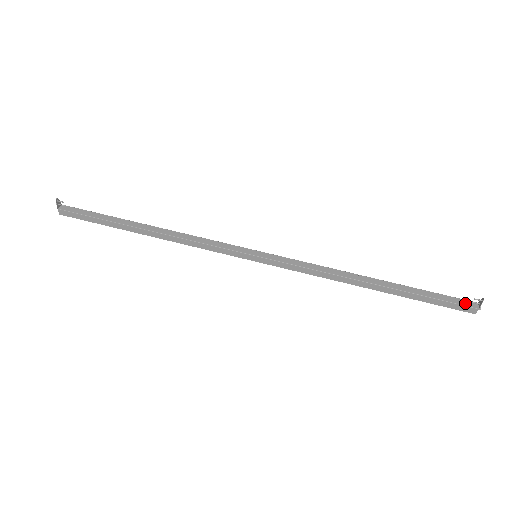
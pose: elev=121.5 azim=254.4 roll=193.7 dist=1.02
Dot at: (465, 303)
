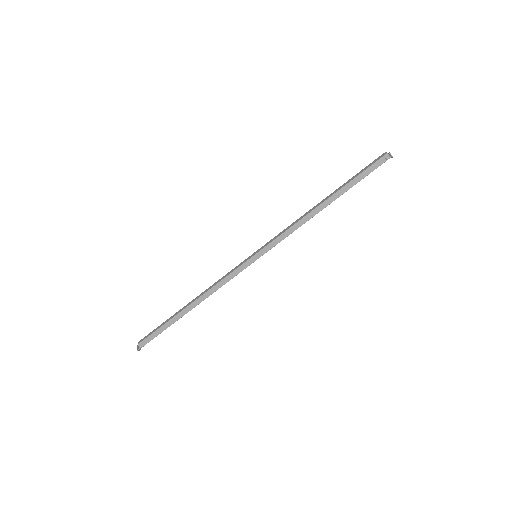
Dot at: (381, 162)
